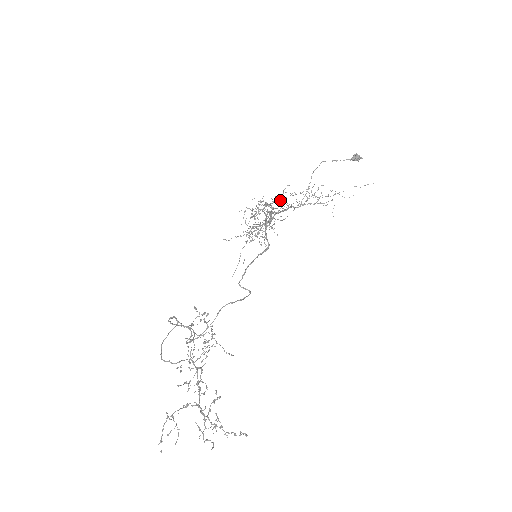
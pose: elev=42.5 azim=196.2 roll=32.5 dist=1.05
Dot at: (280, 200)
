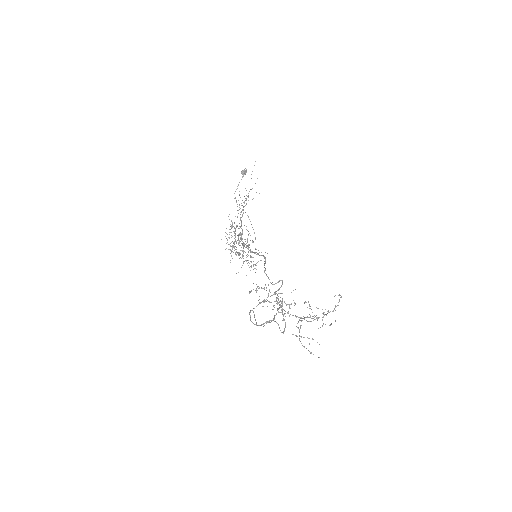
Dot at: occluded
